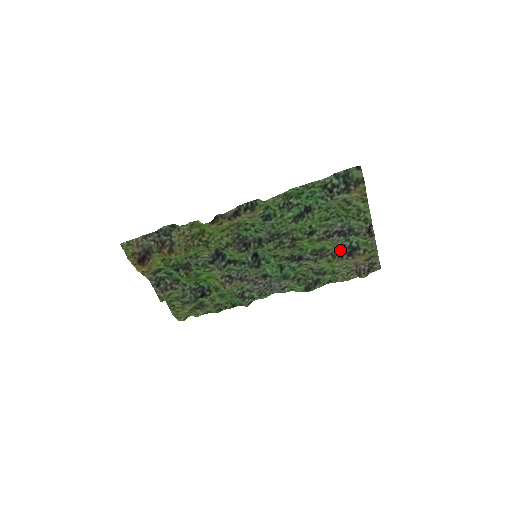
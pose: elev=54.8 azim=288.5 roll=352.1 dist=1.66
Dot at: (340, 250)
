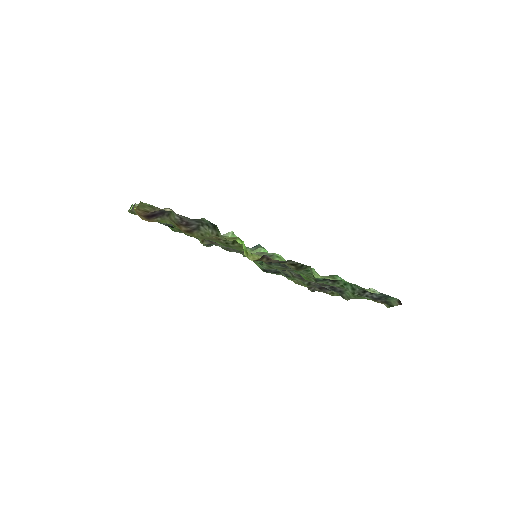
Dot at: (318, 284)
